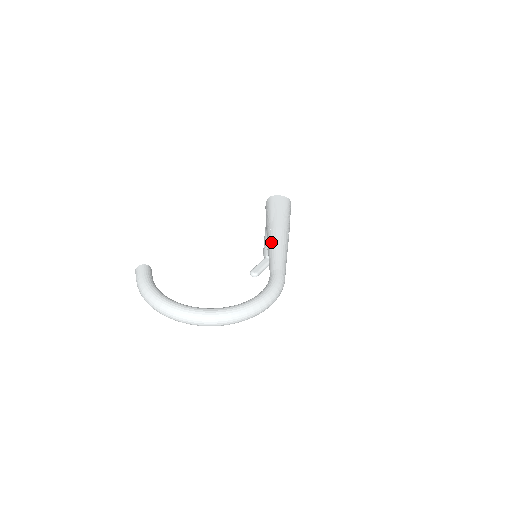
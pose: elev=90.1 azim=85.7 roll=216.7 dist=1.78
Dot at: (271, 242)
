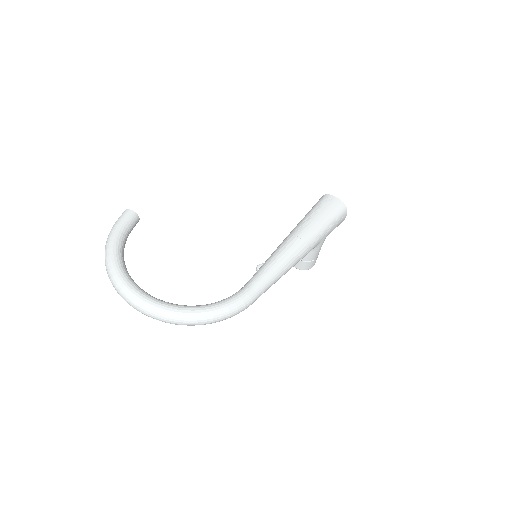
Dot at: (276, 250)
